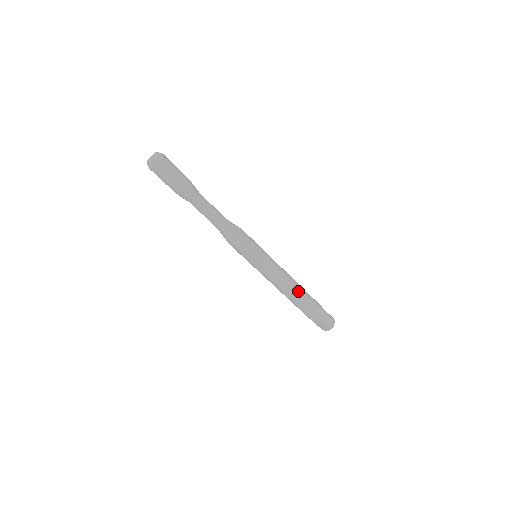
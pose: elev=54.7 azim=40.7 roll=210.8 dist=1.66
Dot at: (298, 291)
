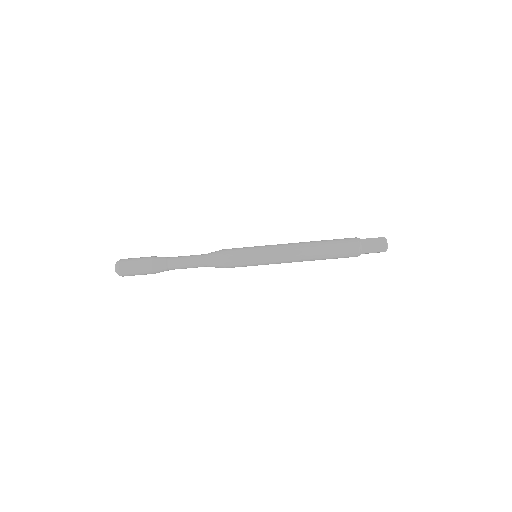
Dot at: (317, 252)
